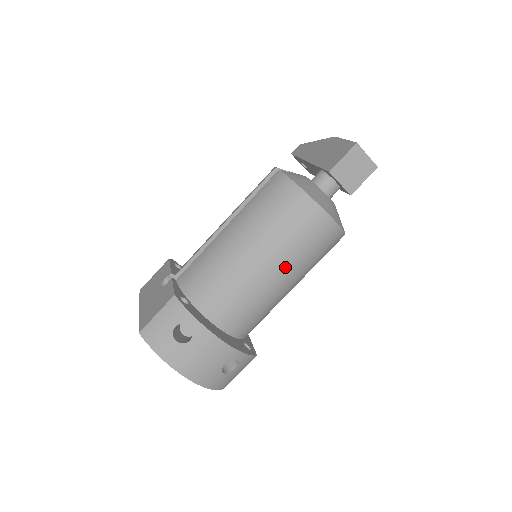
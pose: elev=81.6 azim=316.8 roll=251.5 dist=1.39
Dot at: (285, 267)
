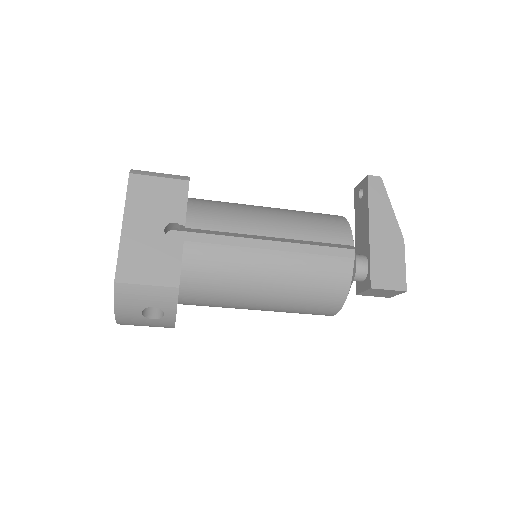
Dot at: occluded
